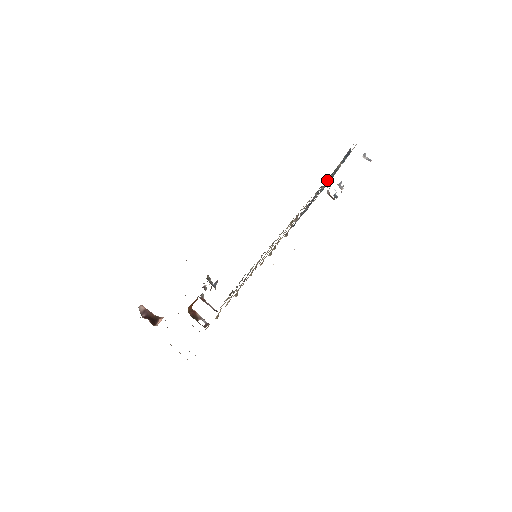
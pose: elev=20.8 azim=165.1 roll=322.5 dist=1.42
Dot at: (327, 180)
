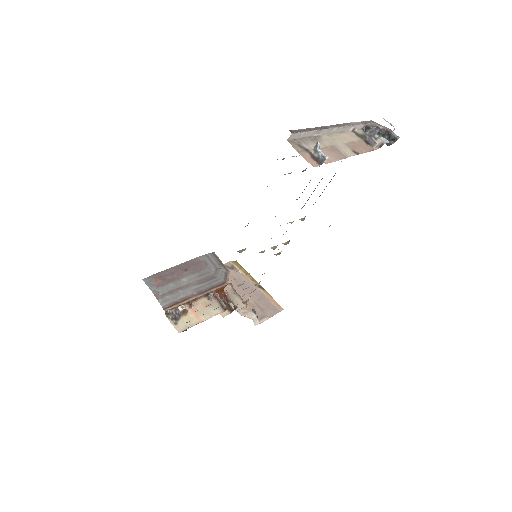
Dot at: occluded
